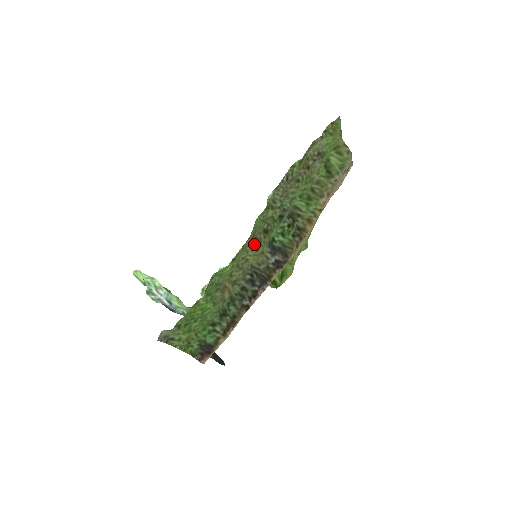
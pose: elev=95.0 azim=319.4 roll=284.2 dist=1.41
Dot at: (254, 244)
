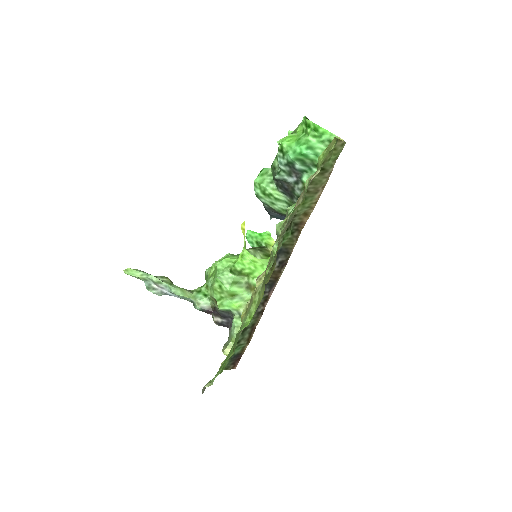
Dot at: occluded
